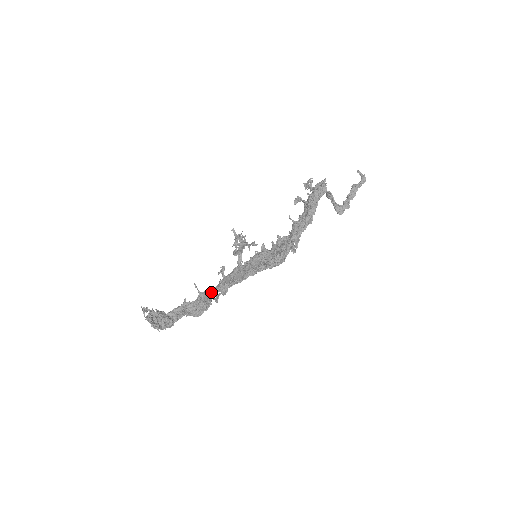
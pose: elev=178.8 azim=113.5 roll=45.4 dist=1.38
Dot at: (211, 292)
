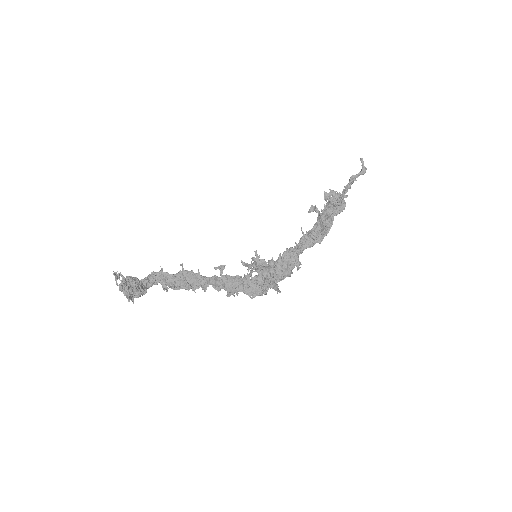
Dot at: (201, 280)
